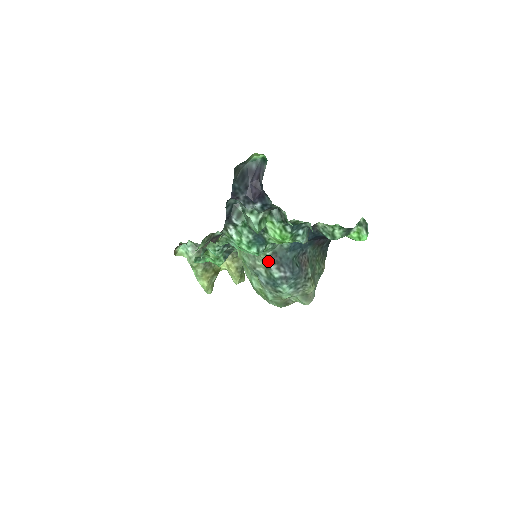
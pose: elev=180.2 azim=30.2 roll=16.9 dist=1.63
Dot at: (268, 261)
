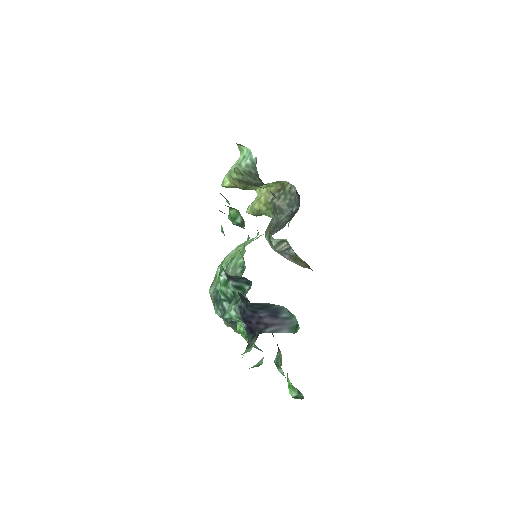
Dot at: occluded
